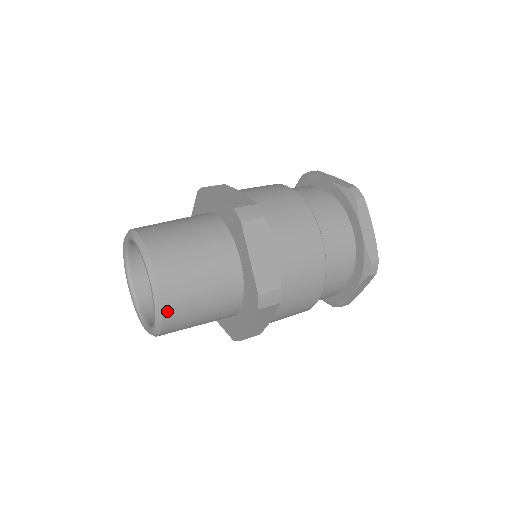
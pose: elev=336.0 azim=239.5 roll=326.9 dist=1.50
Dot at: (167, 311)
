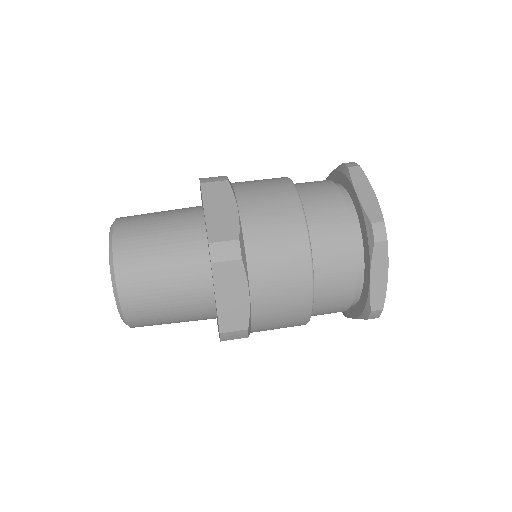
Dot at: (121, 271)
